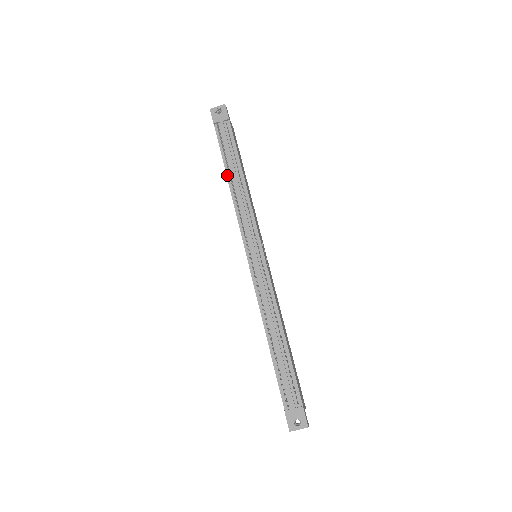
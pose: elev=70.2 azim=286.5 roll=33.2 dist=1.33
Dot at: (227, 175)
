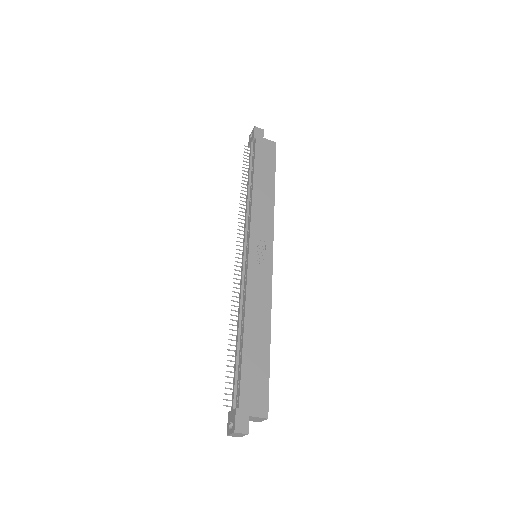
Dot at: occluded
